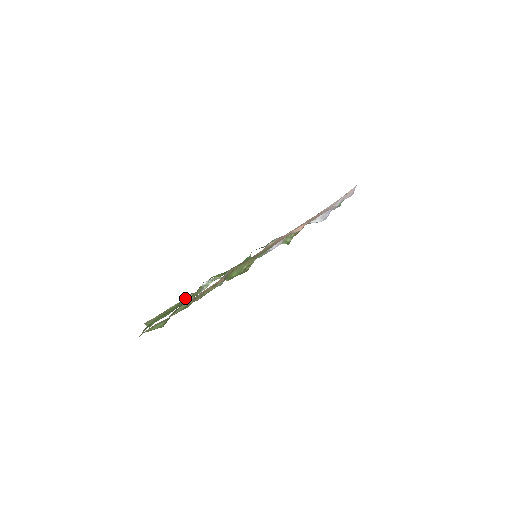
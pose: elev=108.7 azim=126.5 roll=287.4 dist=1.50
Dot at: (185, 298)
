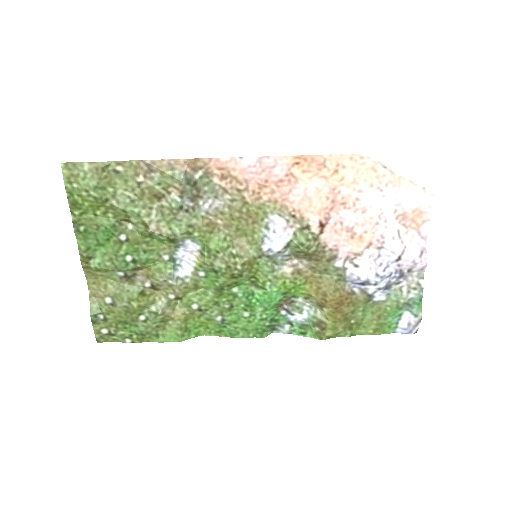
Dot at: (152, 299)
